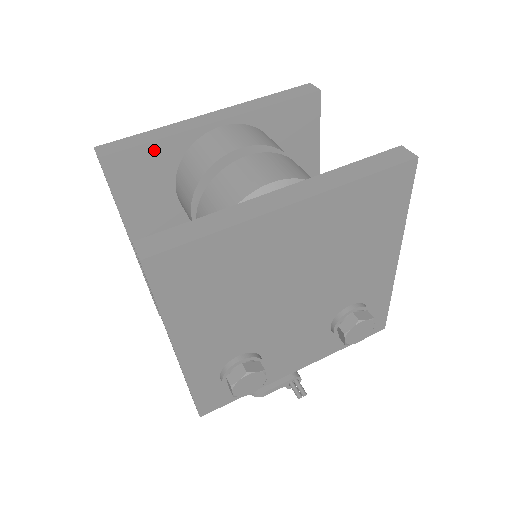
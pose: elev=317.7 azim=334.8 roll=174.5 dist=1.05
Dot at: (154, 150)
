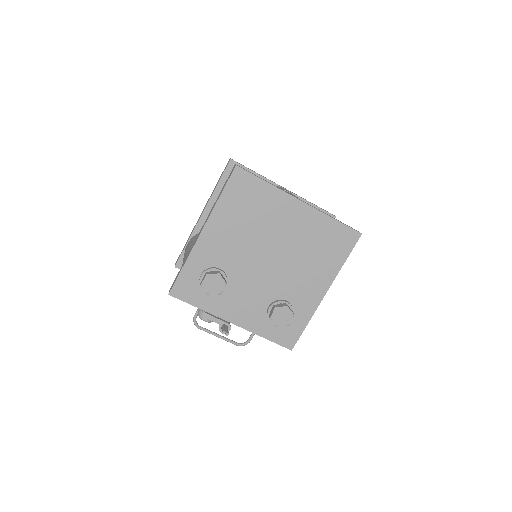
Dot at: occluded
